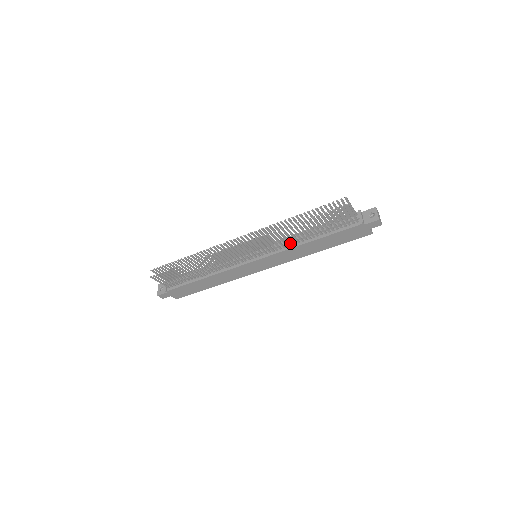
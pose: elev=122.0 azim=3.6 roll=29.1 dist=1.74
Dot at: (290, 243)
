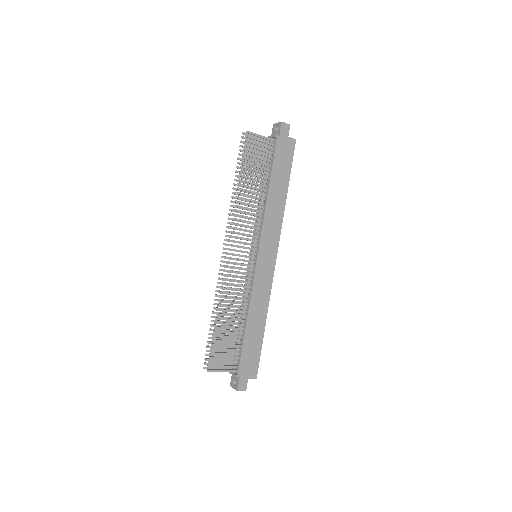
Dot at: (259, 211)
